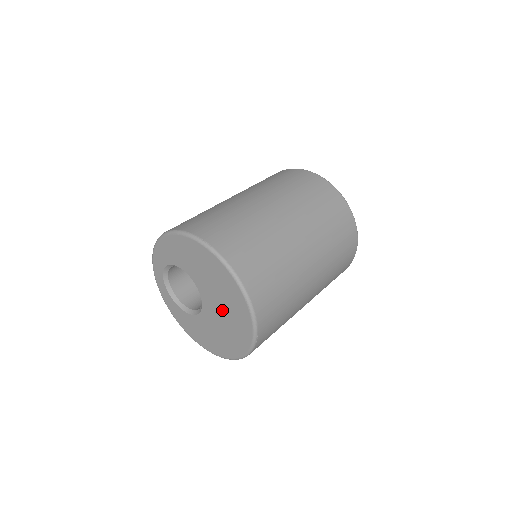
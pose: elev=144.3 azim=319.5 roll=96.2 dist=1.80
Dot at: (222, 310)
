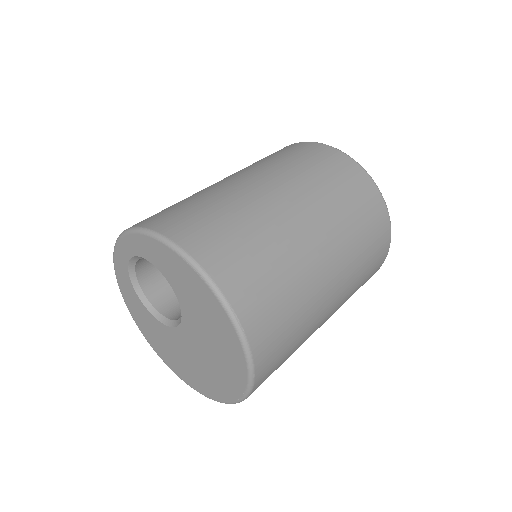
Dot at: (201, 359)
